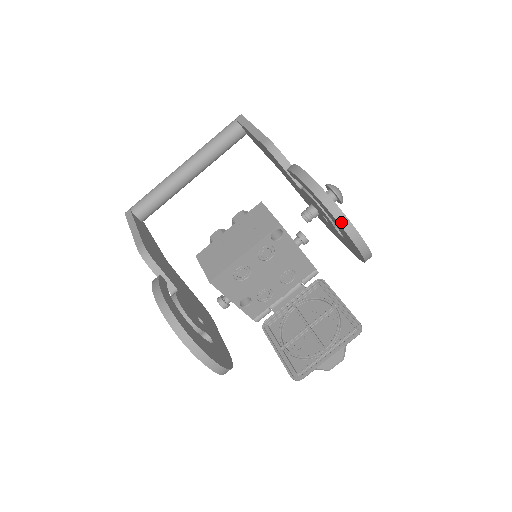
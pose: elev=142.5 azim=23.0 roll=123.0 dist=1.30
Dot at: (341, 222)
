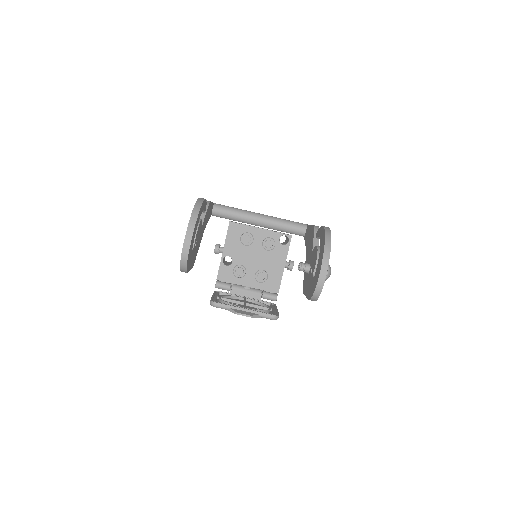
Dot at: (326, 247)
